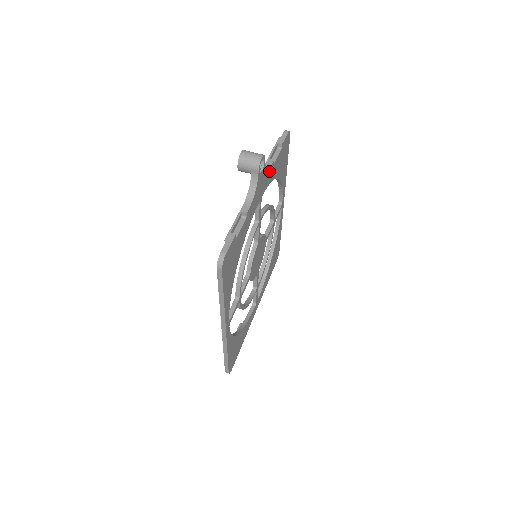
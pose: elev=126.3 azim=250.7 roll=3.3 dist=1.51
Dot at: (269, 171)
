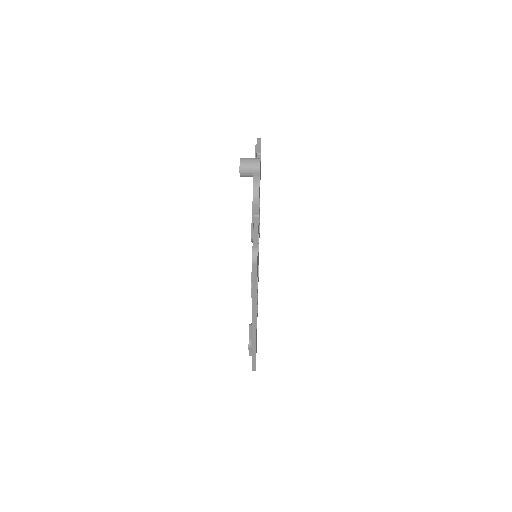
Dot at: occluded
